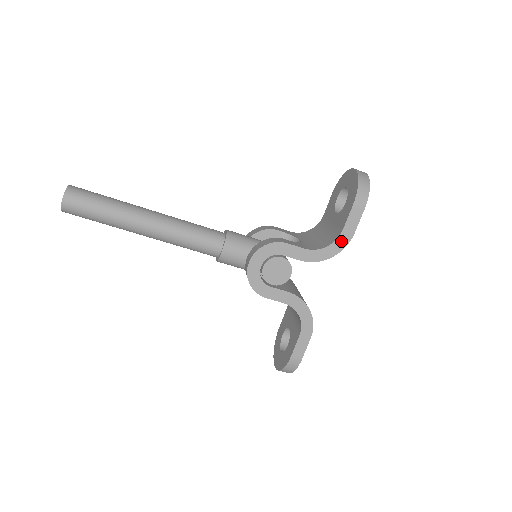
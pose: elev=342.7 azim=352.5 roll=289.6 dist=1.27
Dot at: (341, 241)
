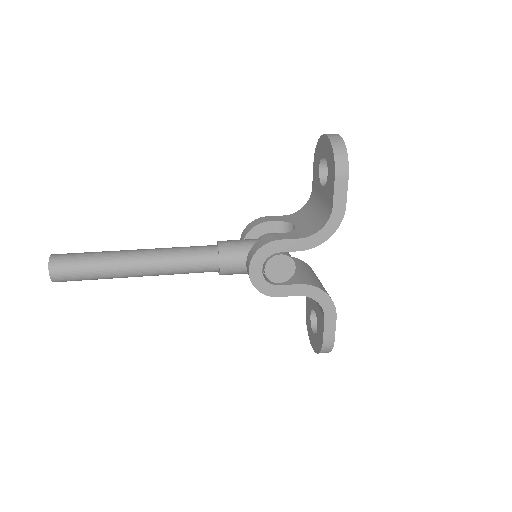
Dot at: (335, 218)
